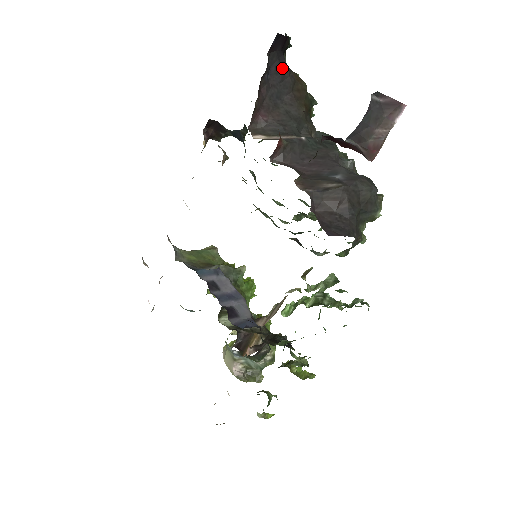
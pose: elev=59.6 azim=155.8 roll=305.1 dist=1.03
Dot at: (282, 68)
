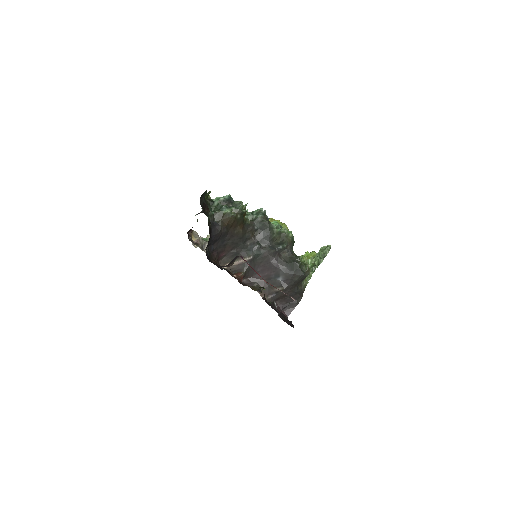
Dot at: (216, 237)
